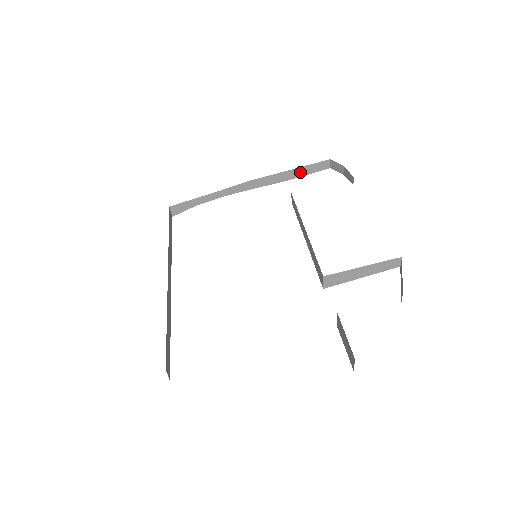
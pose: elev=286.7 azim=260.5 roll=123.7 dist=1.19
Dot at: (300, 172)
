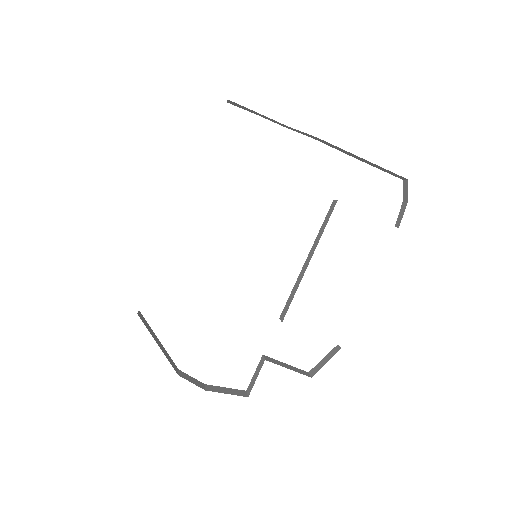
Dot at: (373, 164)
